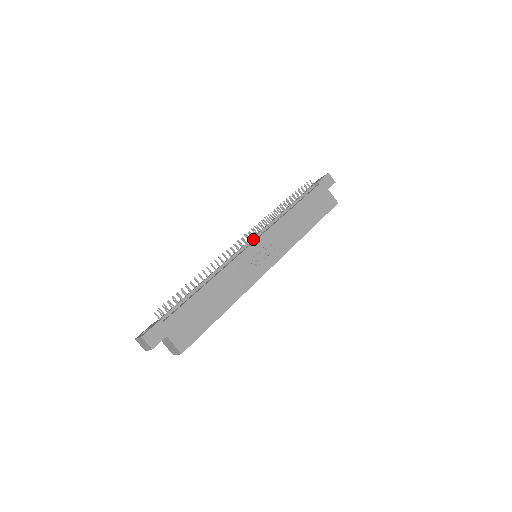
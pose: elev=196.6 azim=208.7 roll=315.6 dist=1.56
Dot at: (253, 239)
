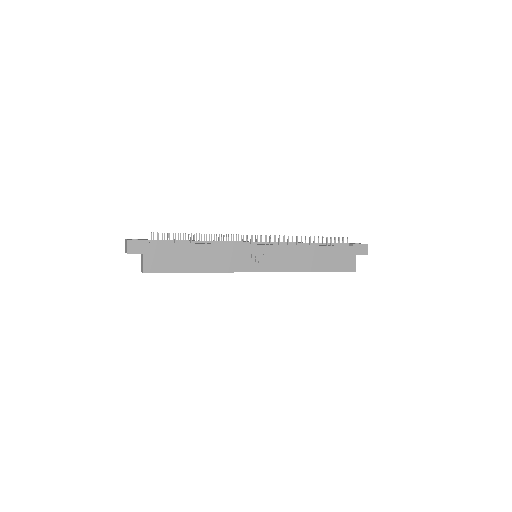
Dot at: (264, 243)
